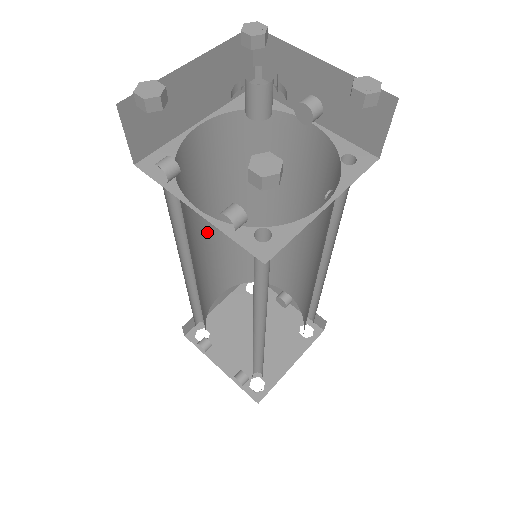
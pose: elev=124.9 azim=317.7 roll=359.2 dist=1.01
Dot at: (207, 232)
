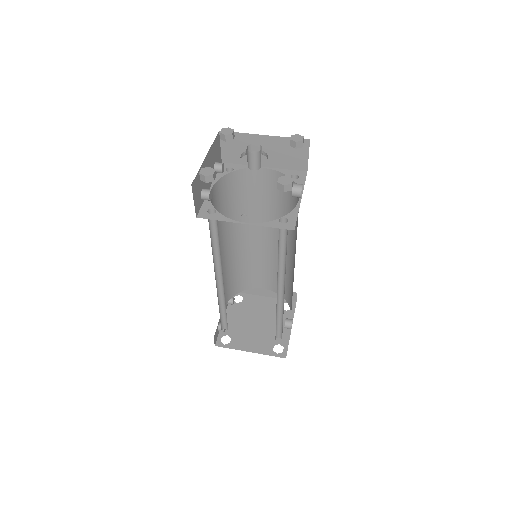
Dot at: (259, 234)
